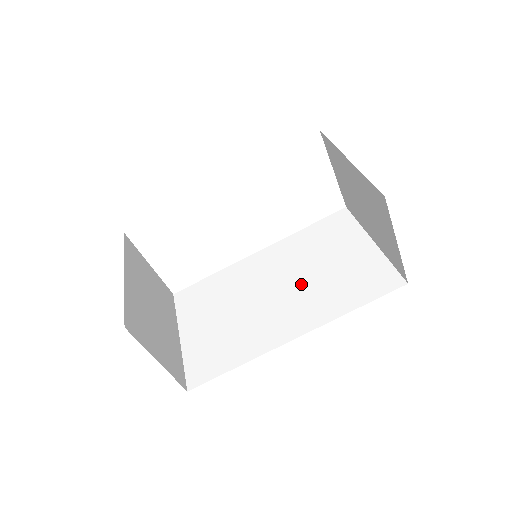
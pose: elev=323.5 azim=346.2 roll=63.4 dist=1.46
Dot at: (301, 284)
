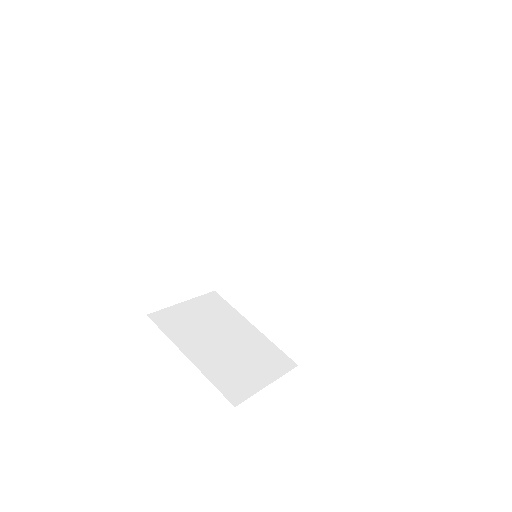
Dot at: (304, 230)
